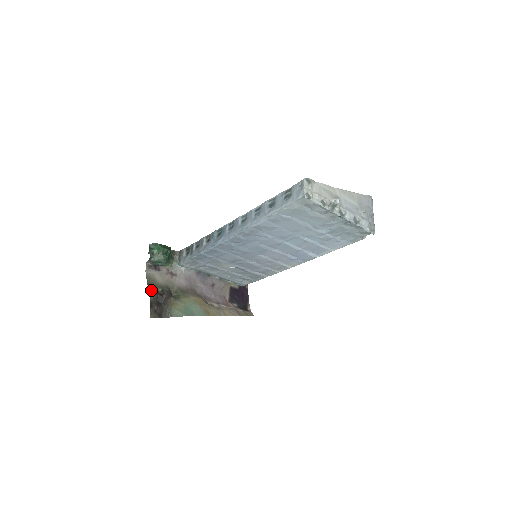
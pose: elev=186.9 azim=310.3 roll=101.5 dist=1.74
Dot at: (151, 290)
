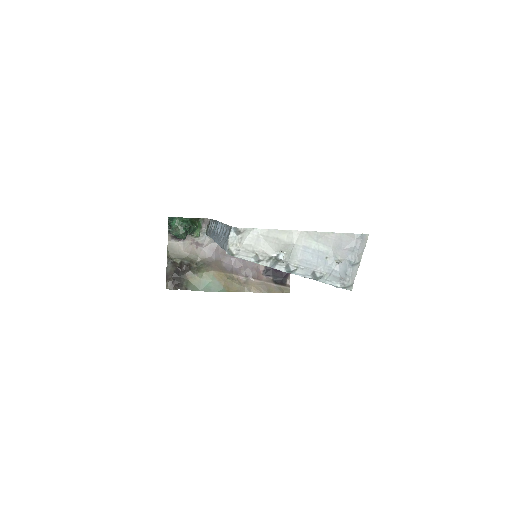
Dot at: (168, 263)
